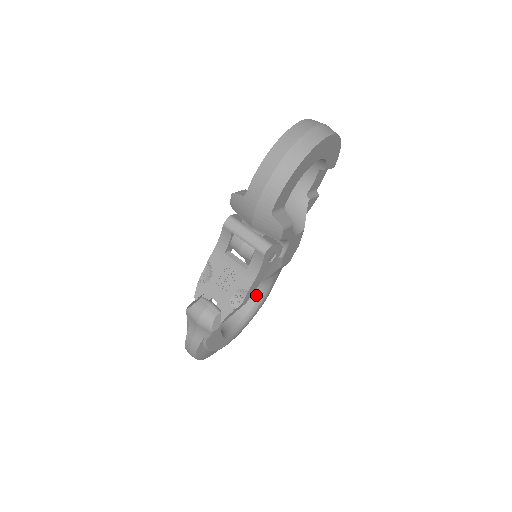
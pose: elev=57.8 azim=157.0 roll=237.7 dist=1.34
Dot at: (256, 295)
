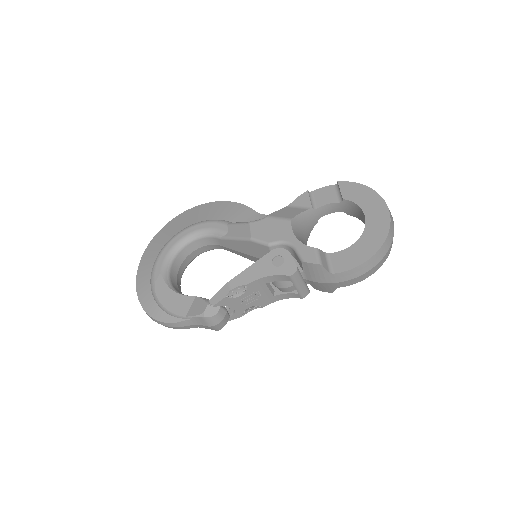
Dot at: (204, 251)
